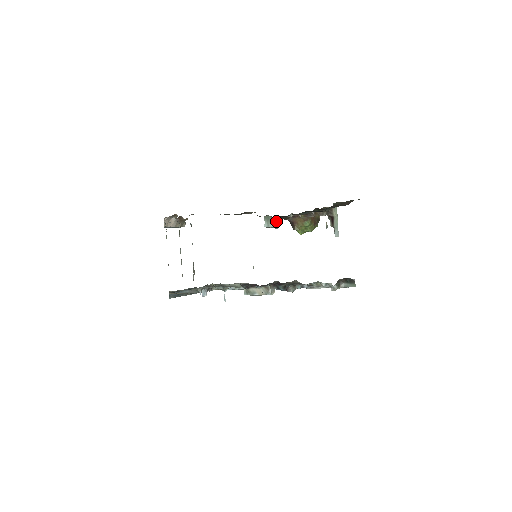
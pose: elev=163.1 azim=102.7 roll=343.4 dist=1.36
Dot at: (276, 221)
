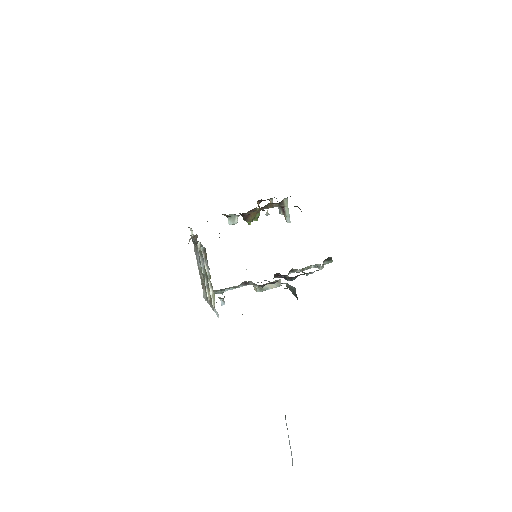
Dot at: (236, 217)
